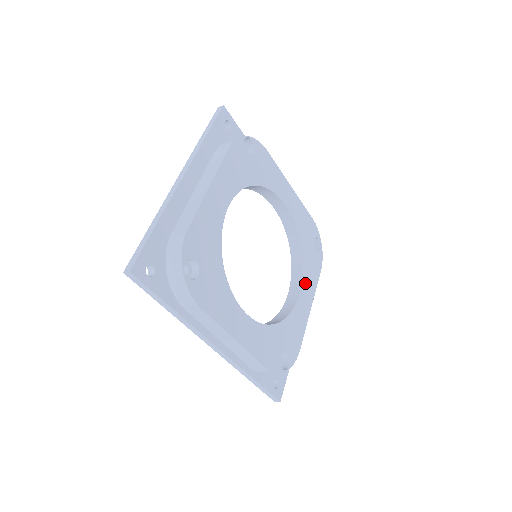
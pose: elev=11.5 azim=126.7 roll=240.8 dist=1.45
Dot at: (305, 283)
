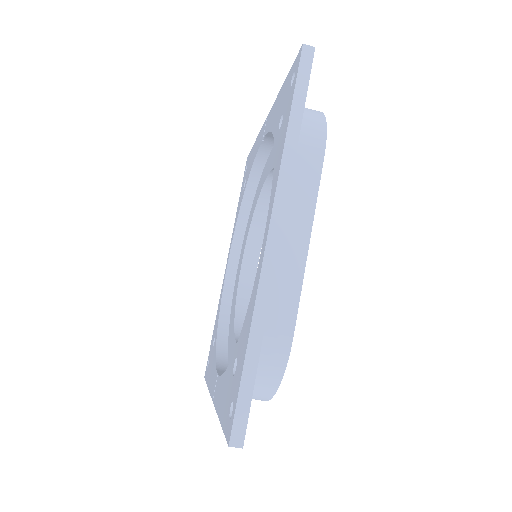
Dot at: occluded
